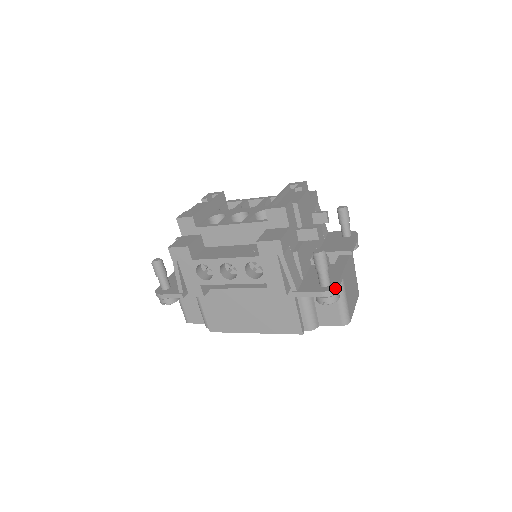
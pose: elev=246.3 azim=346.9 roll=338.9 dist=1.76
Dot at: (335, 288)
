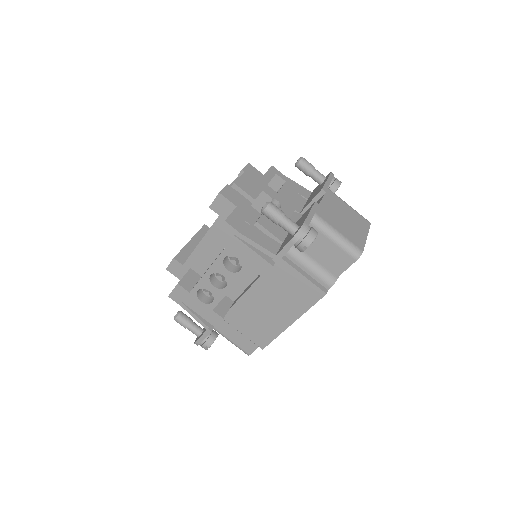
Dot at: (302, 227)
